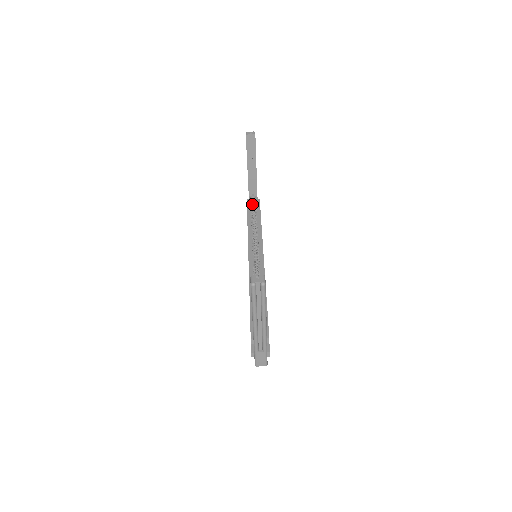
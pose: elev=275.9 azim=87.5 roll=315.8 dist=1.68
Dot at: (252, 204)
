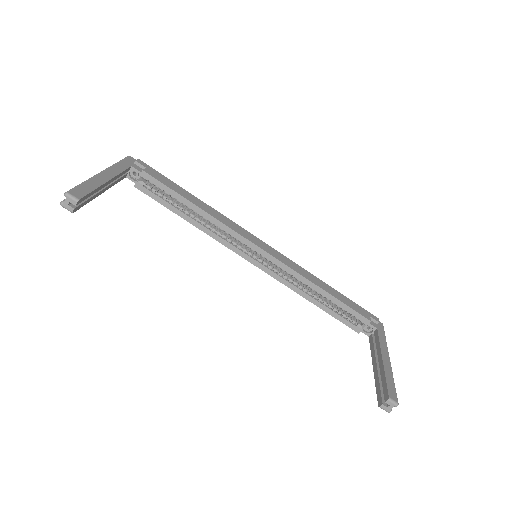
Dot at: (148, 186)
